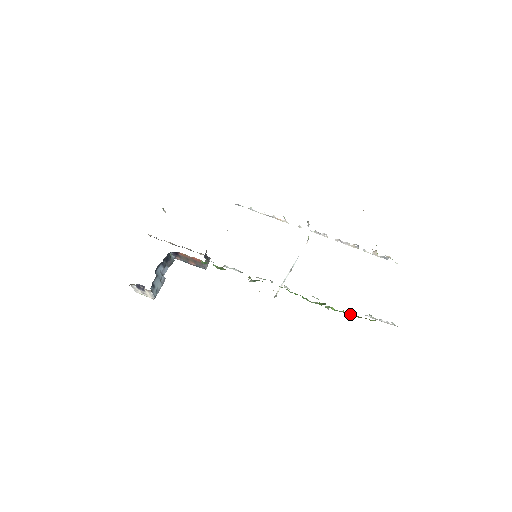
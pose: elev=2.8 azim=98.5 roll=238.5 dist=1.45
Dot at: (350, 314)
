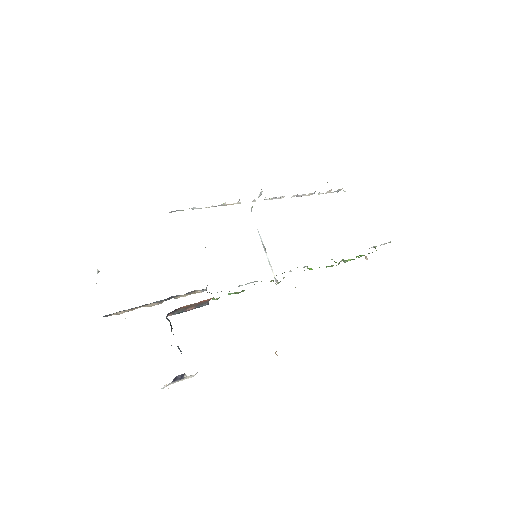
Dot at: occluded
